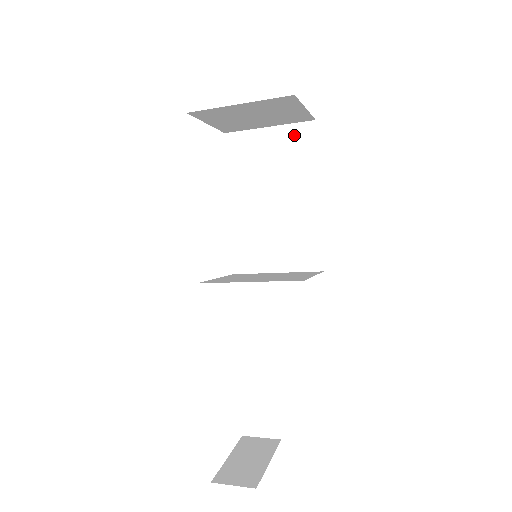
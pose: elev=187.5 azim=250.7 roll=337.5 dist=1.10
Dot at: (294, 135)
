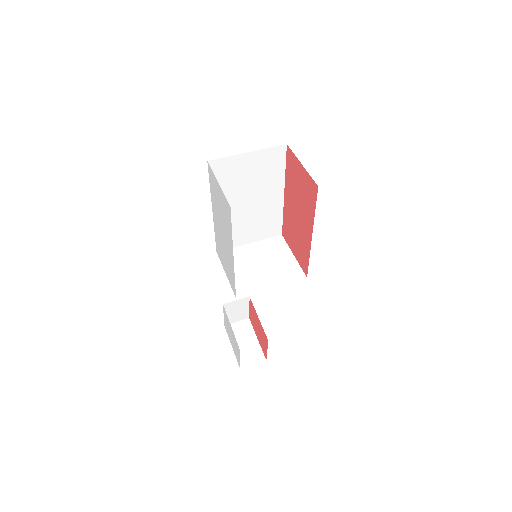
Dot at: (269, 156)
